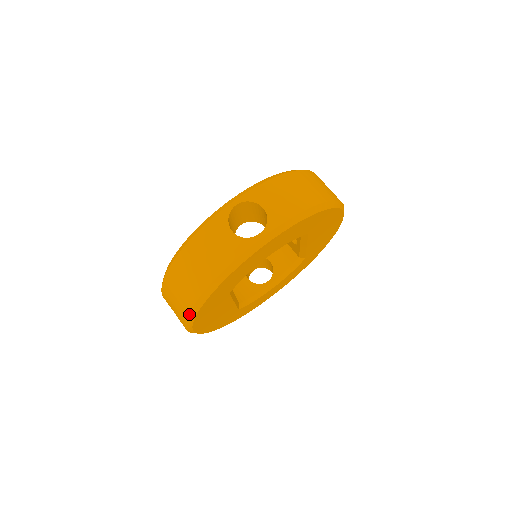
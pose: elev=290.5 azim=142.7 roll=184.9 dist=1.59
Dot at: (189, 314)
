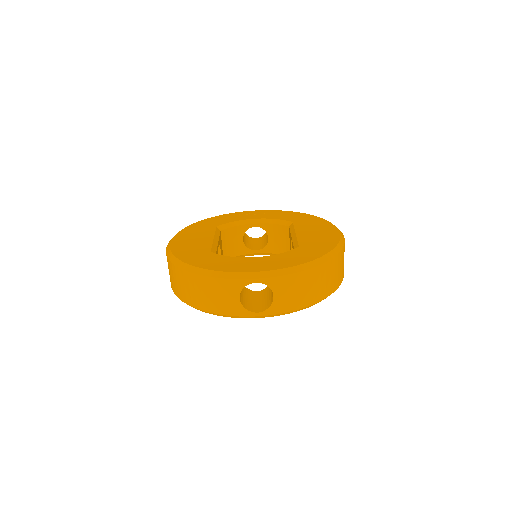
Dot at: occluded
